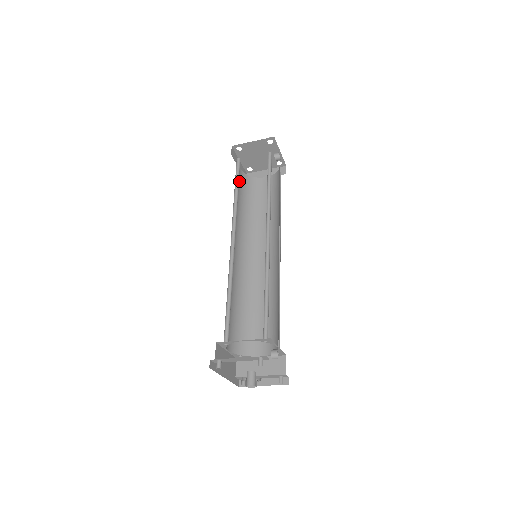
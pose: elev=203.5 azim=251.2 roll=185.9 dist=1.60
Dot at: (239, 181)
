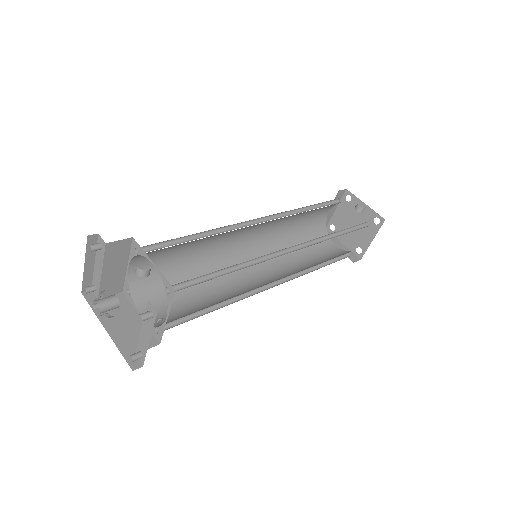
Dot at: (325, 250)
